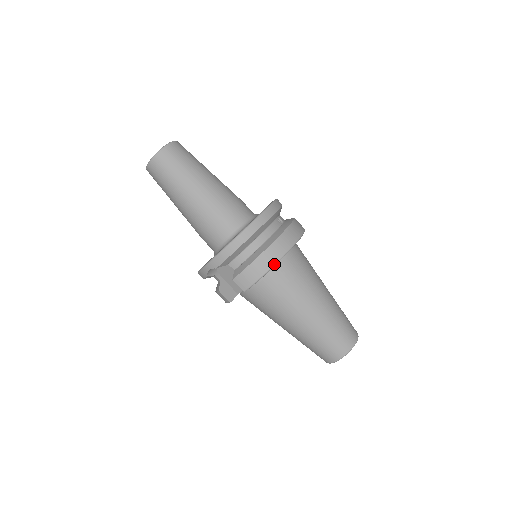
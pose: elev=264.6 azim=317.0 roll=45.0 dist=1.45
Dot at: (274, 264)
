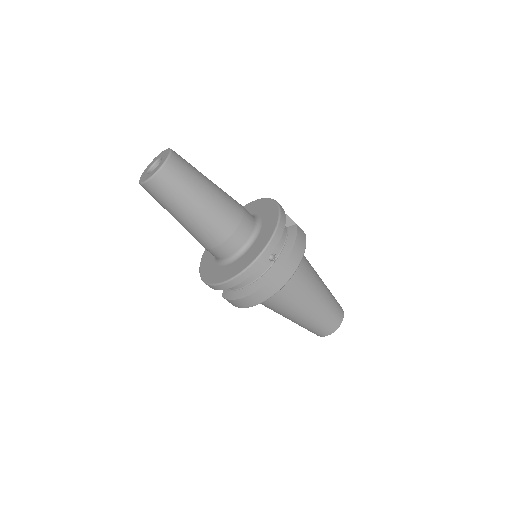
Dot at: (254, 305)
